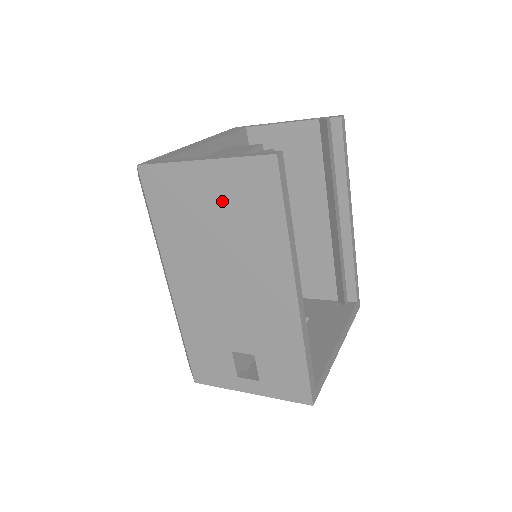
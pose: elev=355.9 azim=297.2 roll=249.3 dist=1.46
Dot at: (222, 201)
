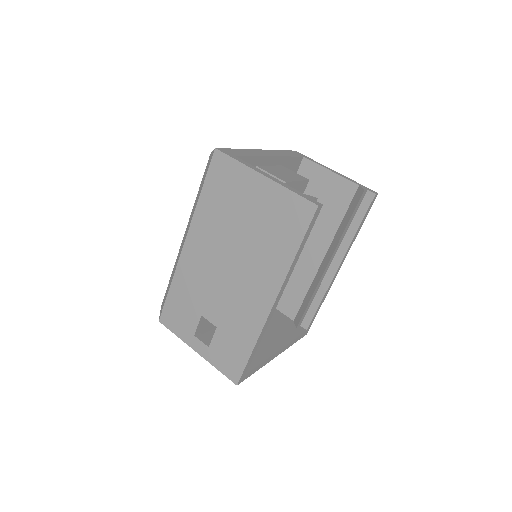
Dot at: (261, 211)
